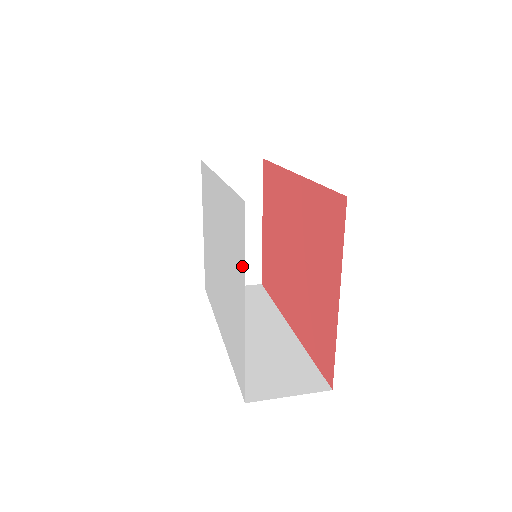
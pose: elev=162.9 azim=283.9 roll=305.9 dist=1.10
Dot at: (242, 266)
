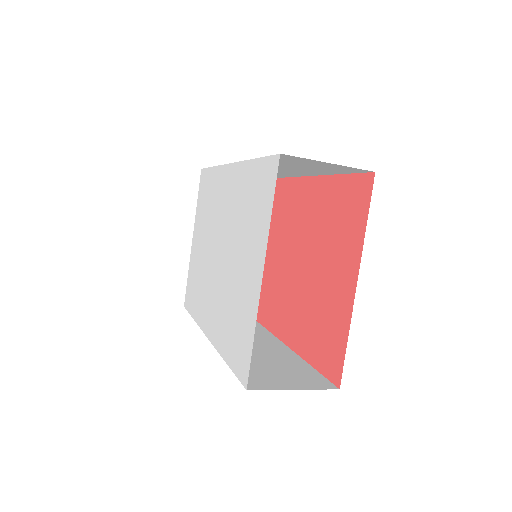
Dot at: (264, 228)
